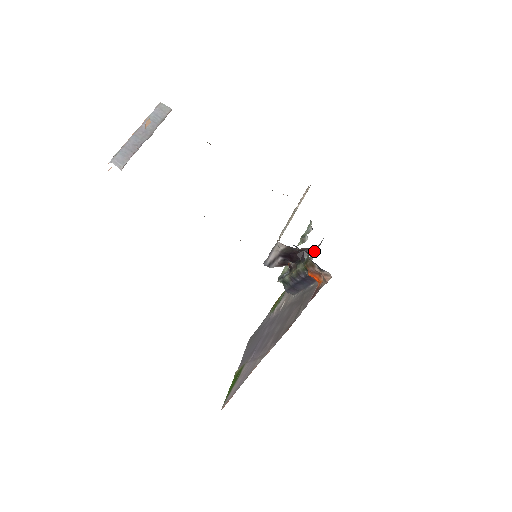
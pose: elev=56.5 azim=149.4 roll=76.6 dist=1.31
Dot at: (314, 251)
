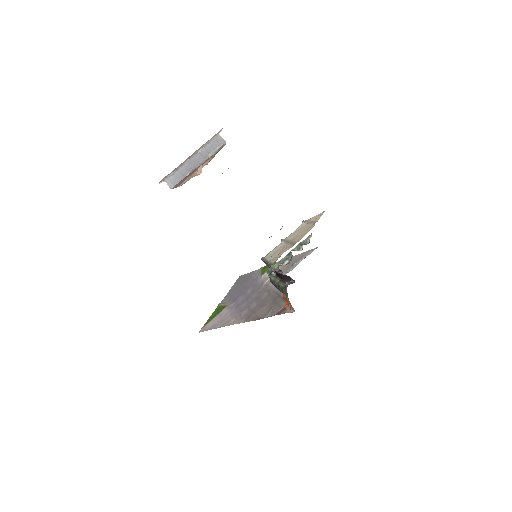
Dot at: (294, 281)
